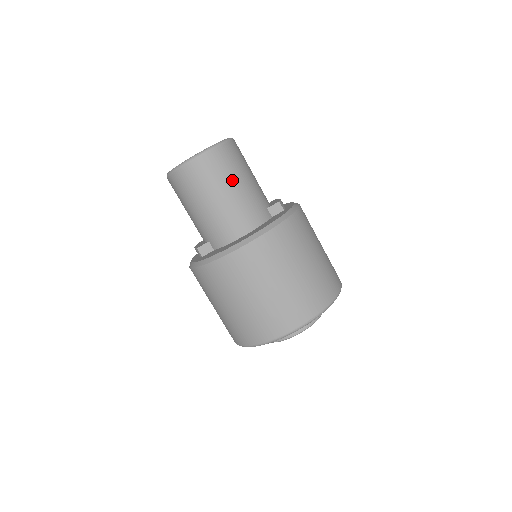
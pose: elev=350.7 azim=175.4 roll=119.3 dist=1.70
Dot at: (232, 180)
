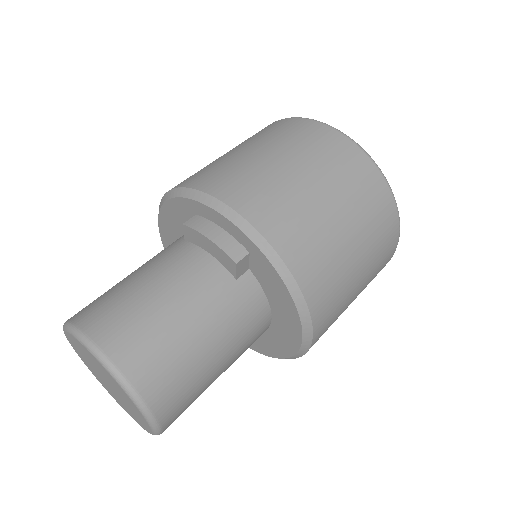
Dot at: (202, 364)
